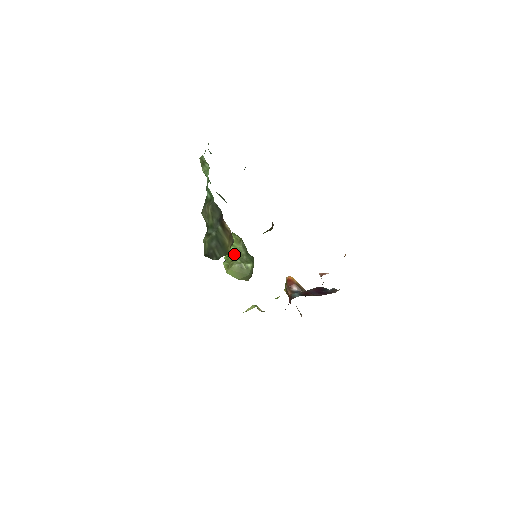
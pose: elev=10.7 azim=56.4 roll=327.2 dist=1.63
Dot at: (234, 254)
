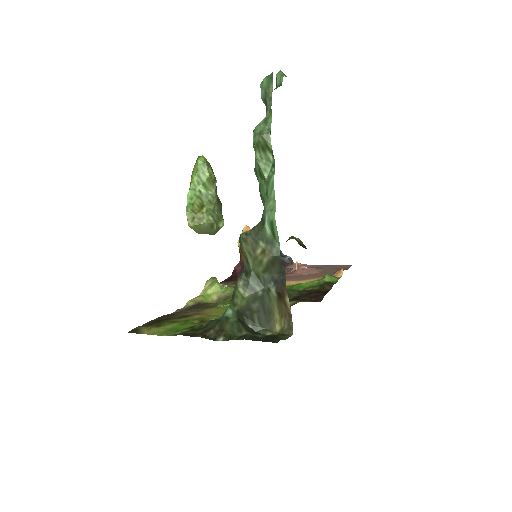
Dot at: (203, 199)
